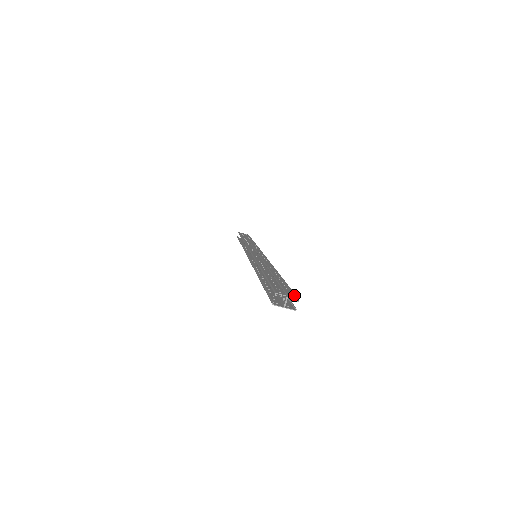
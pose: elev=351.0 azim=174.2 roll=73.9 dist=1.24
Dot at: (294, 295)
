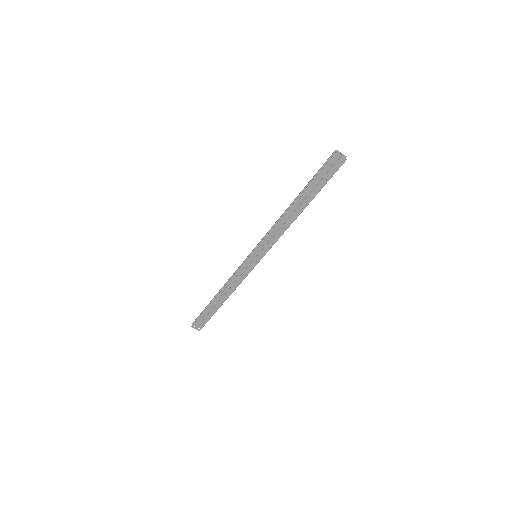
Dot at: (341, 160)
